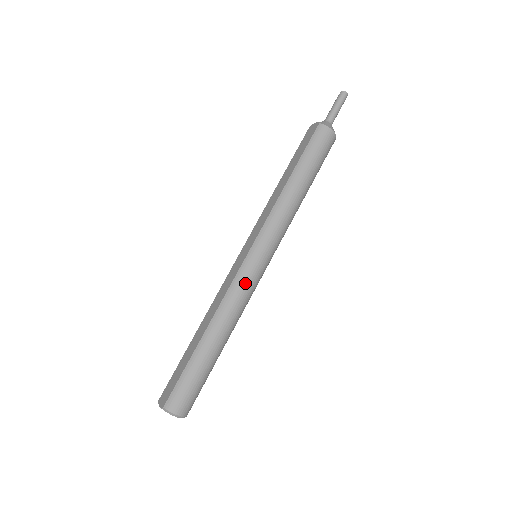
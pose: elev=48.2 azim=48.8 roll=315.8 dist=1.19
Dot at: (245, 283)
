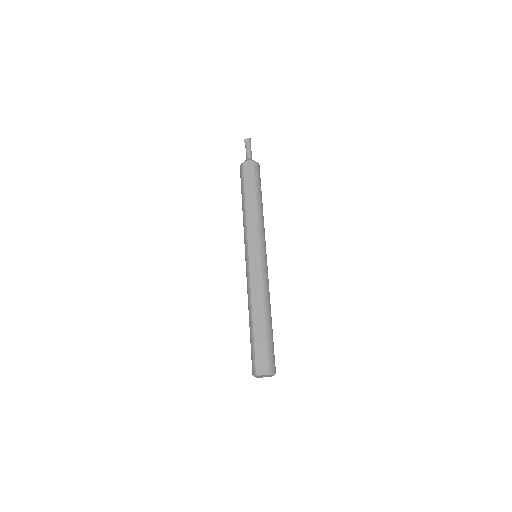
Dot at: (267, 274)
